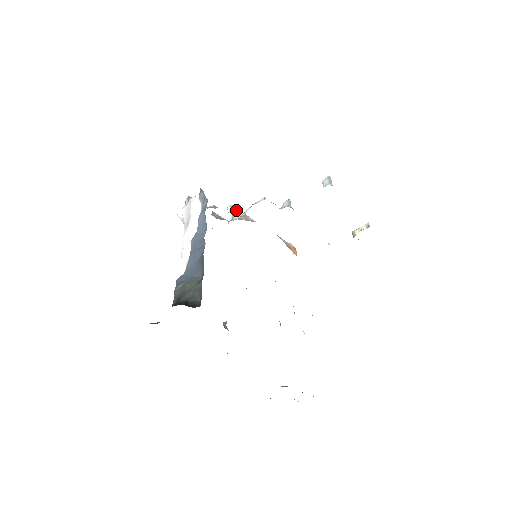
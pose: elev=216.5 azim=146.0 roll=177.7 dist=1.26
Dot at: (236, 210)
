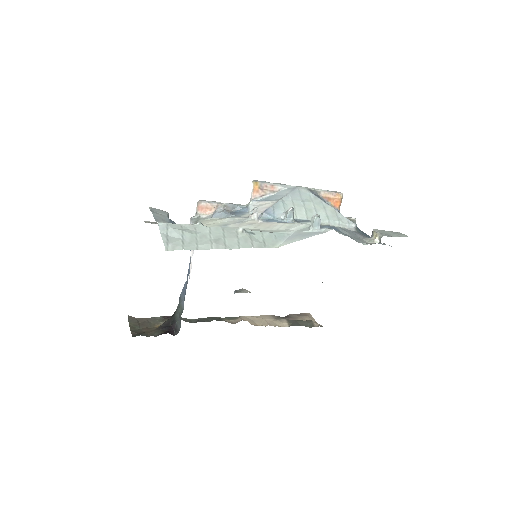
Dot at: (259, 186)
